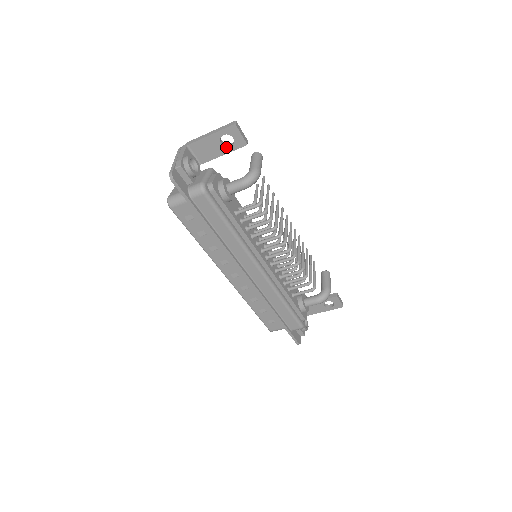
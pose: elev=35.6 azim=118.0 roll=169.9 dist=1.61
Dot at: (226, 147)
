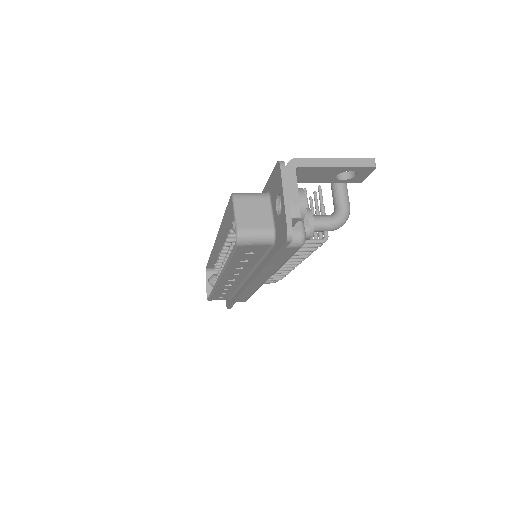
Dot at: (337, 179)
